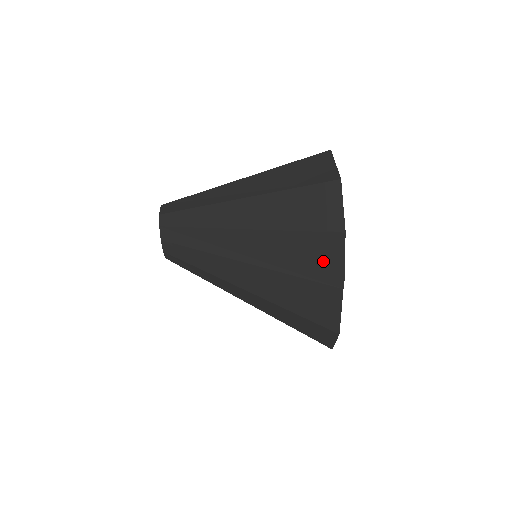
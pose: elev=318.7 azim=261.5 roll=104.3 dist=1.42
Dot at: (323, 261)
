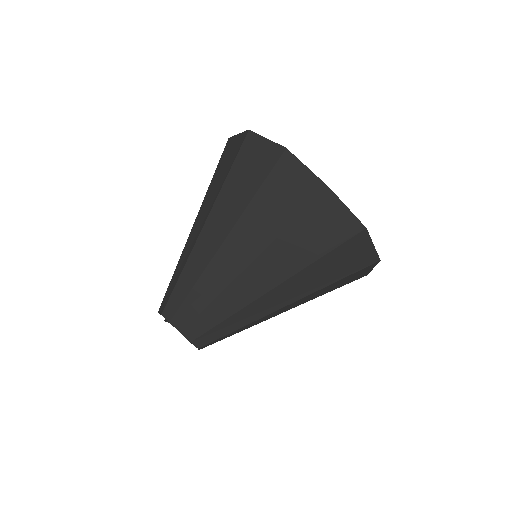
Dot at: (296, 186)
